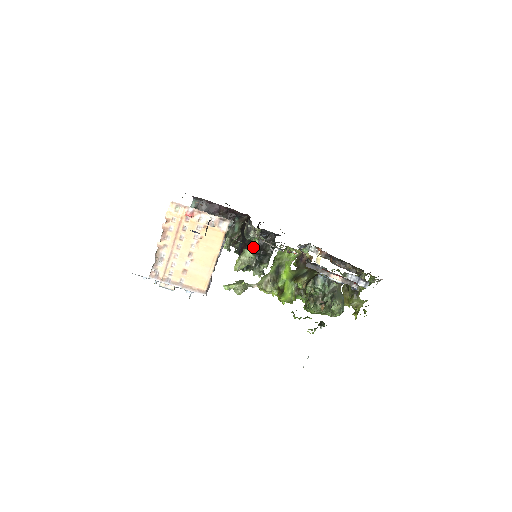
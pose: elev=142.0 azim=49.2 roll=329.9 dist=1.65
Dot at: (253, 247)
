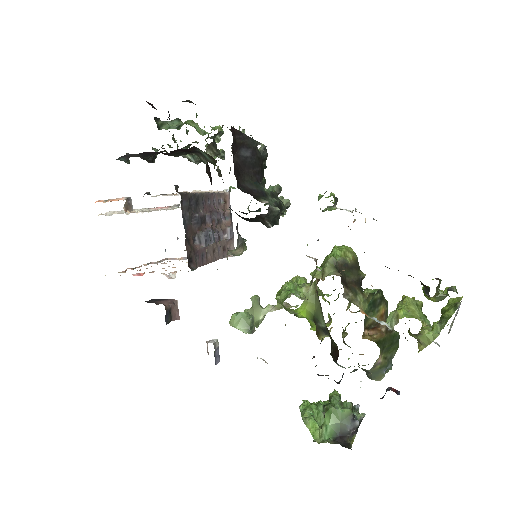
Dot at: occluded
